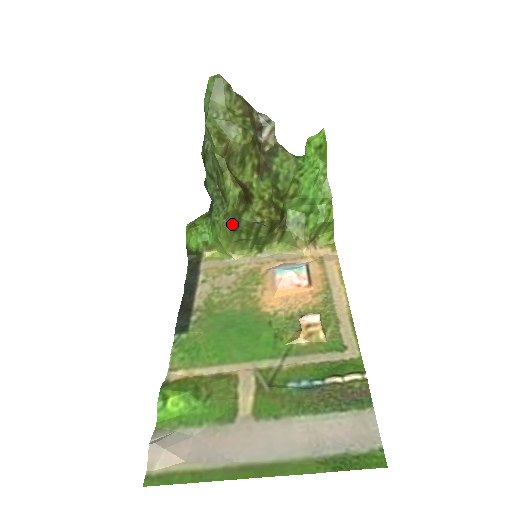
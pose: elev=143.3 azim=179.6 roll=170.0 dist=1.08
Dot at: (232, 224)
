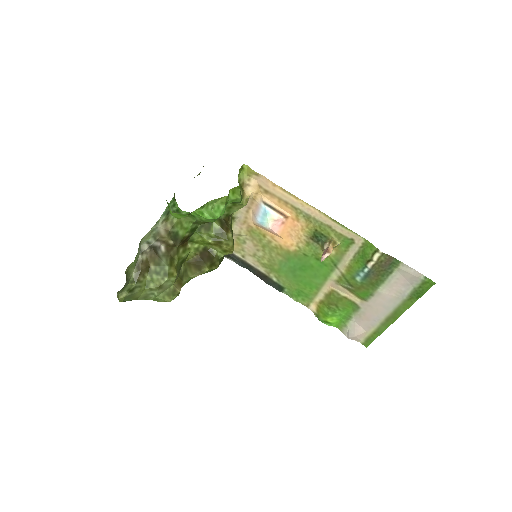
Dot at: (222, 260)
